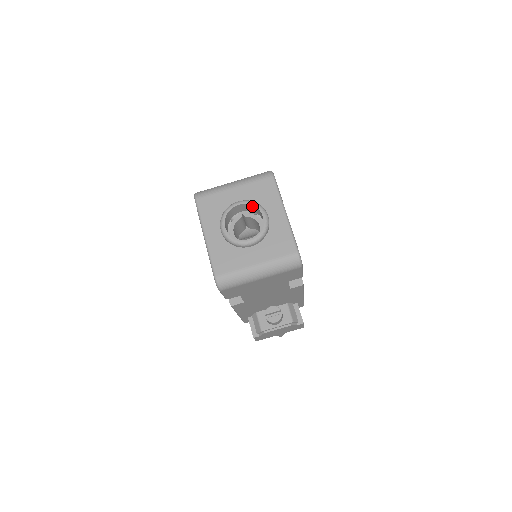
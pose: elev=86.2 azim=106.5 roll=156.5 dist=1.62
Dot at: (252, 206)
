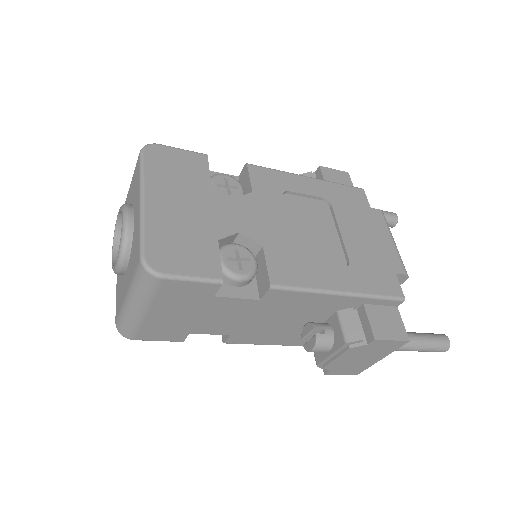
Dot at: occluded
